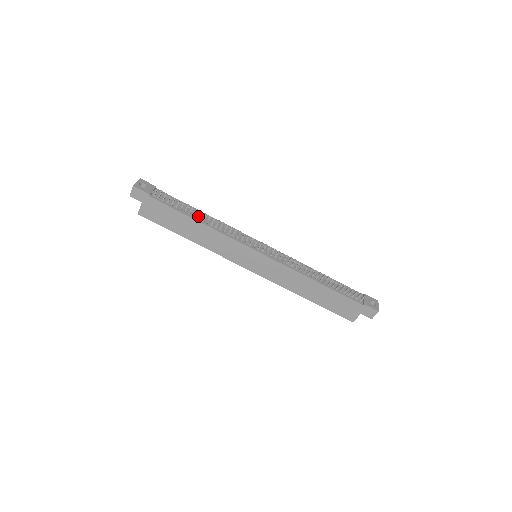
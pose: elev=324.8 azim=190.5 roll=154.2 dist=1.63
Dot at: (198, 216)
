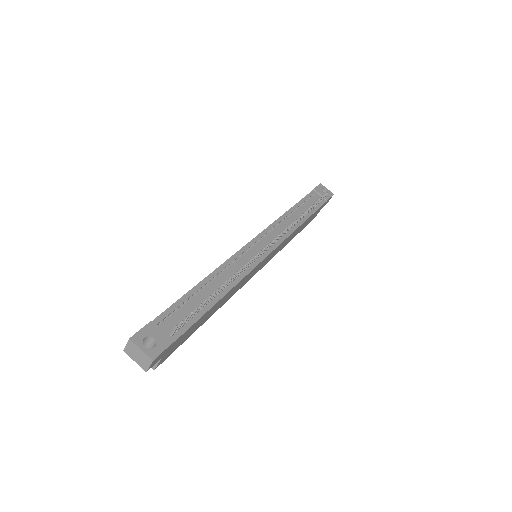
Dot at: (213, 291)
